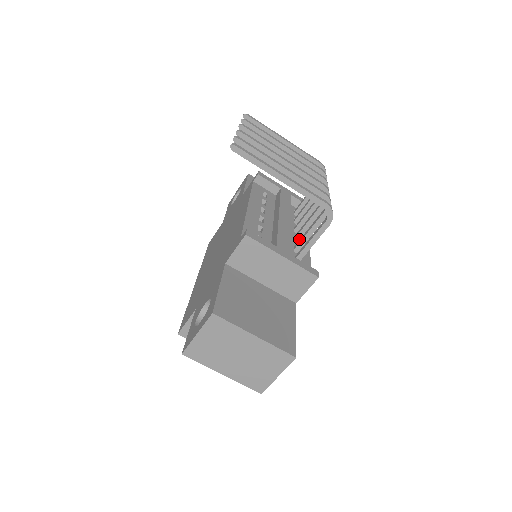
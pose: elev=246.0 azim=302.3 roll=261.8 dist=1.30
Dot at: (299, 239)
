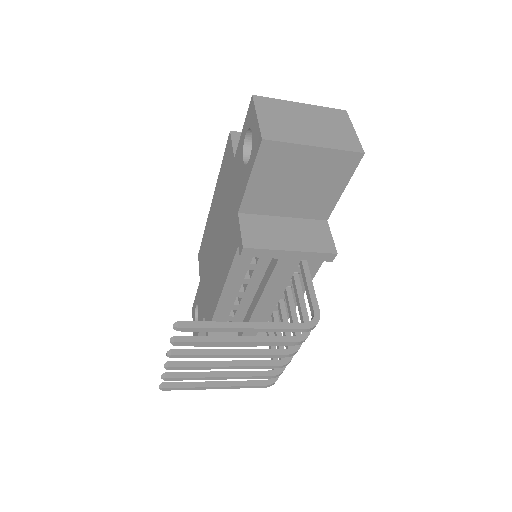
Dot at: (282, 307)
